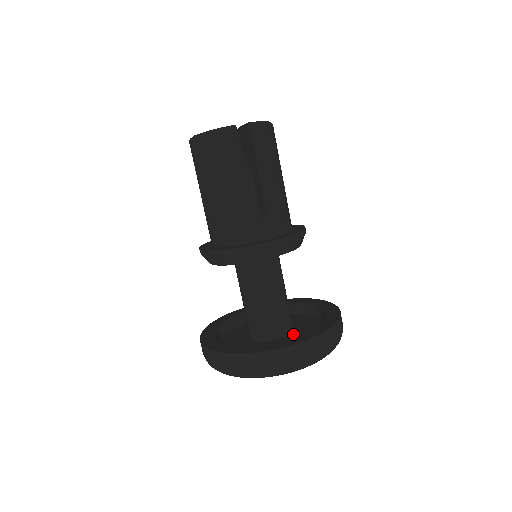
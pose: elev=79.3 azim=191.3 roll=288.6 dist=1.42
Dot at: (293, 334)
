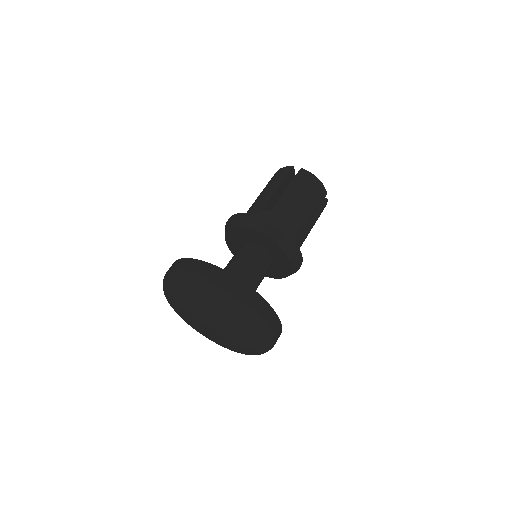
Dot at: occluded
